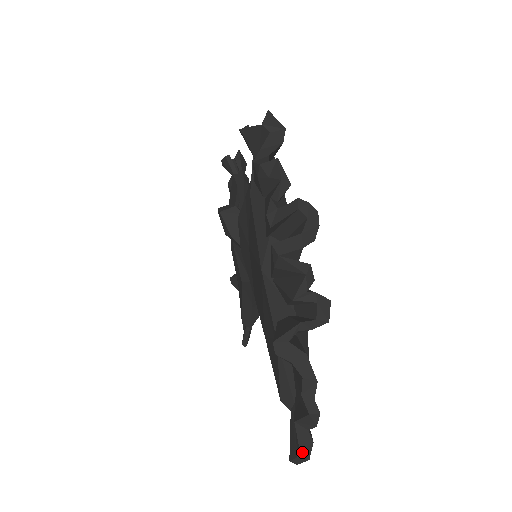
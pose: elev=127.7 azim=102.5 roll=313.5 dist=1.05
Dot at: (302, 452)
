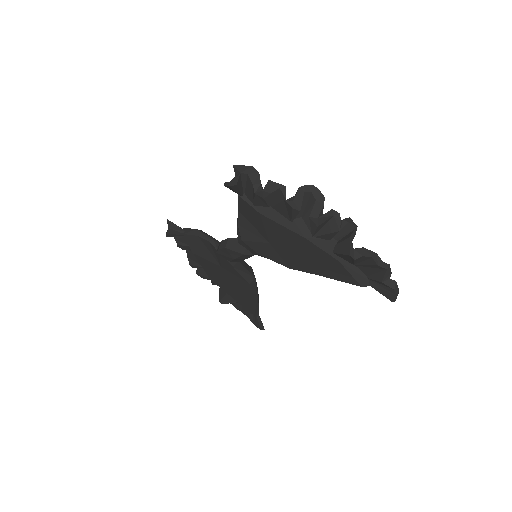
Dot at: (396, 290)
